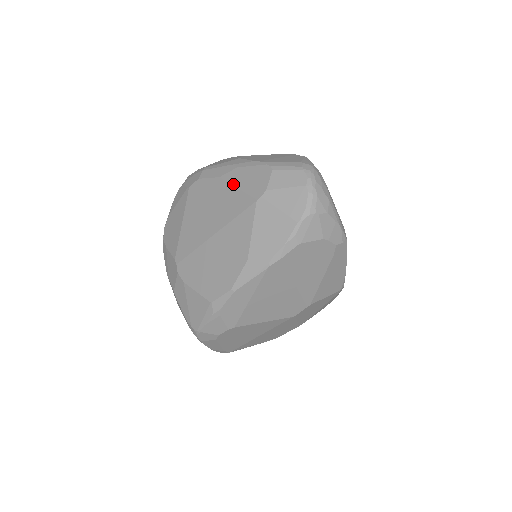
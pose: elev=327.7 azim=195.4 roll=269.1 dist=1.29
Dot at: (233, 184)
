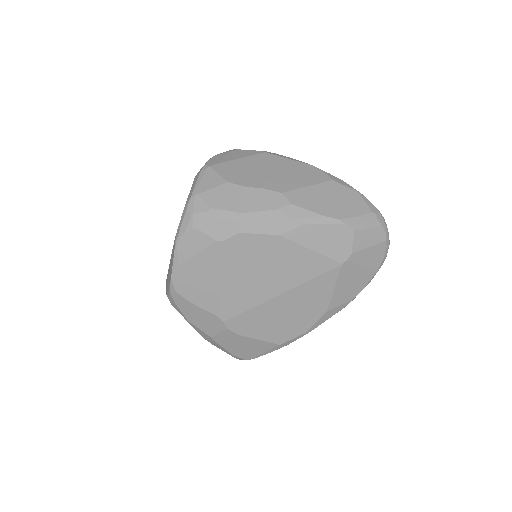
Dot at: (304, 245)
